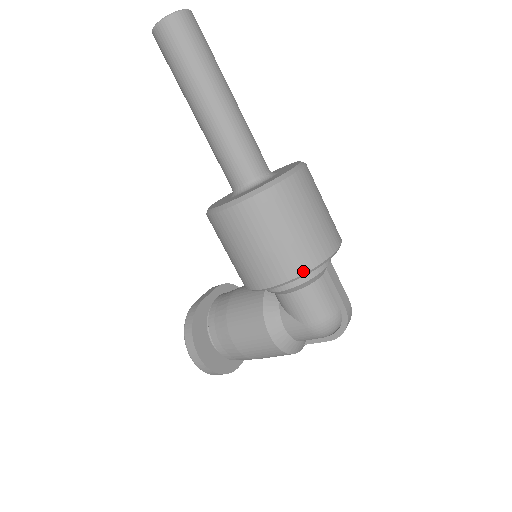
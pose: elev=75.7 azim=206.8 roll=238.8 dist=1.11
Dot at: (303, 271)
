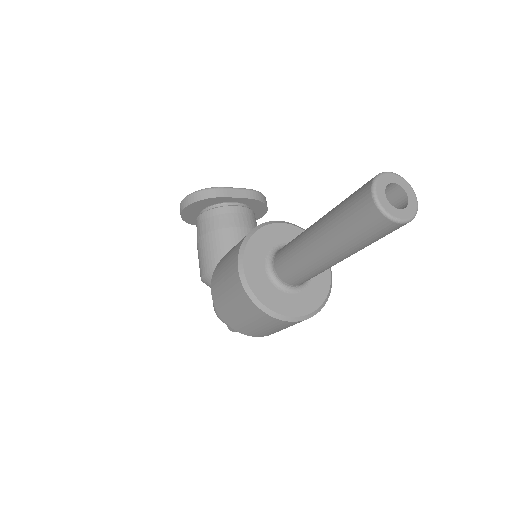
Dot at: (226, 321)
